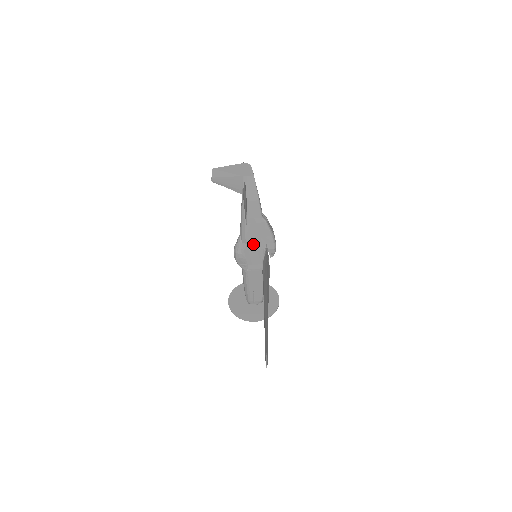
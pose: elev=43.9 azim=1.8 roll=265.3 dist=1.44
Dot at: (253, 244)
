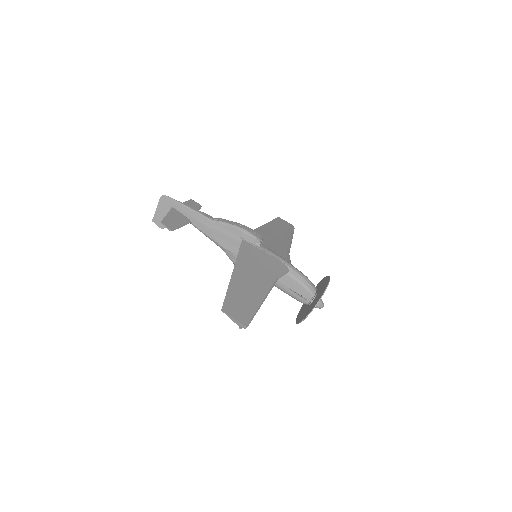
Dot at: (234, 247)
